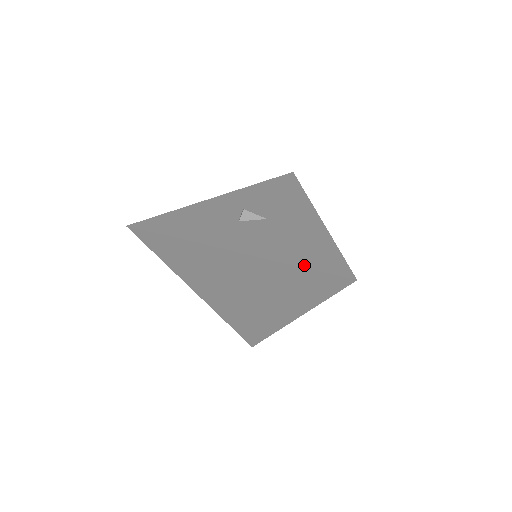
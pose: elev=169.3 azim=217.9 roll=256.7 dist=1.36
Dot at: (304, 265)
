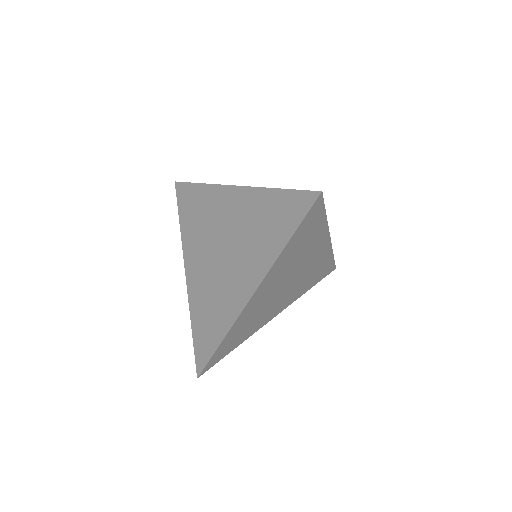
Dot at: (283, 190)
